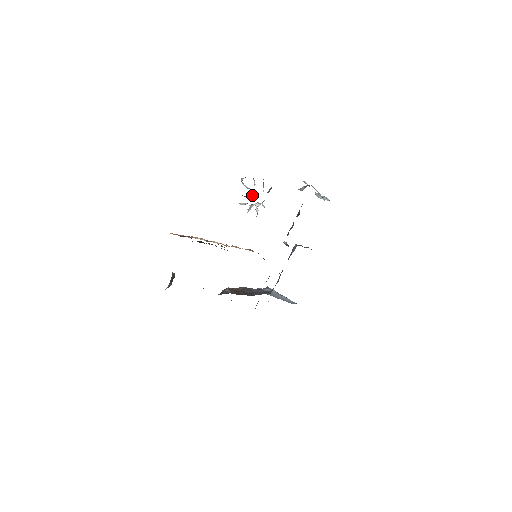
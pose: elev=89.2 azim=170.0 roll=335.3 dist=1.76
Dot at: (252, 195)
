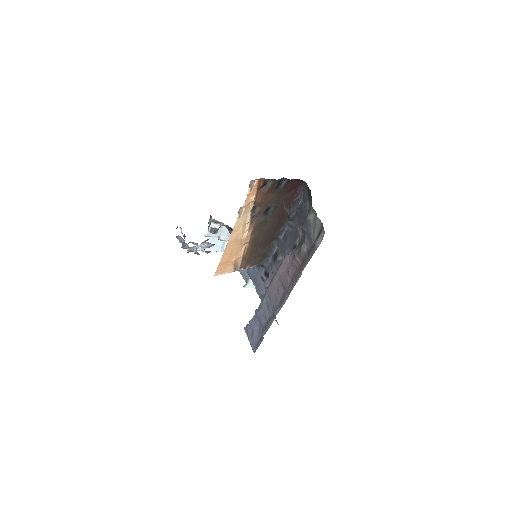
Dot at: occluded
